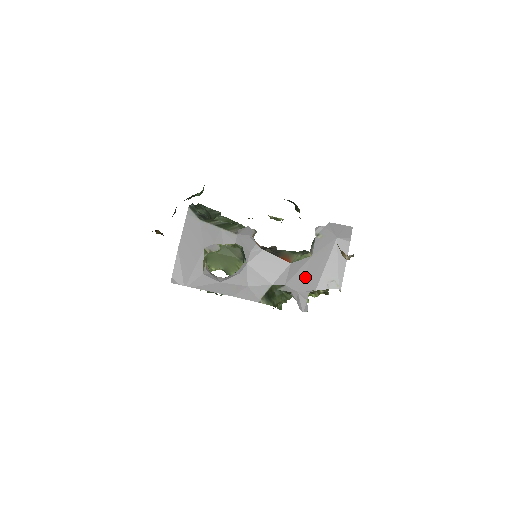
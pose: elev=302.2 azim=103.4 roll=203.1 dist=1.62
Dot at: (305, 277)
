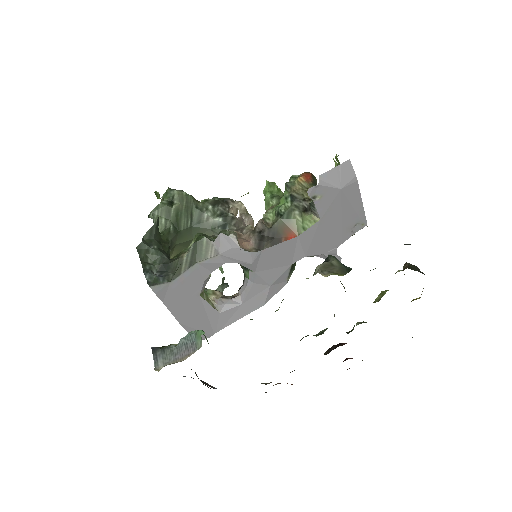
Dot at: (324, 240)
